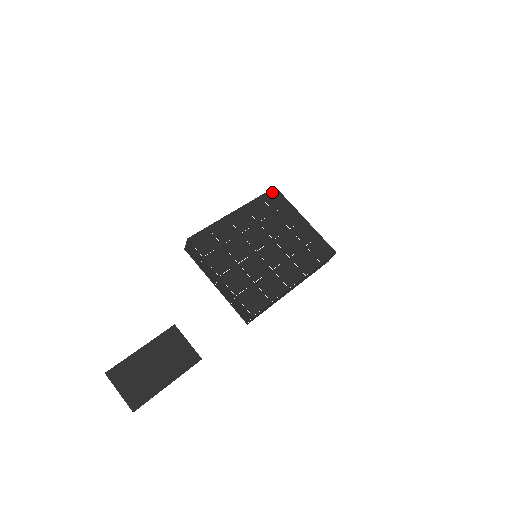
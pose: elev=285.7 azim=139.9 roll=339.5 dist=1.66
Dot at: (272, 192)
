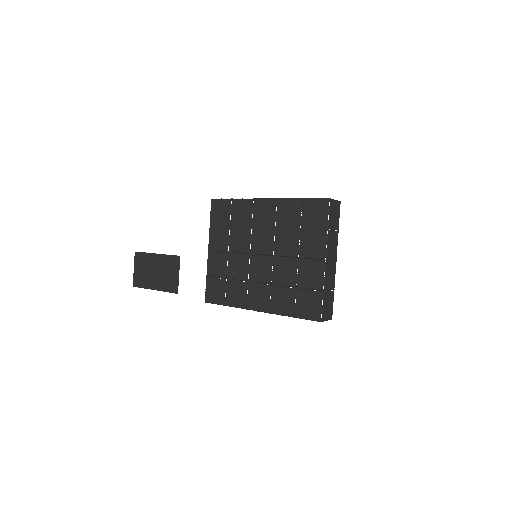
Dot at: (319, 203)
